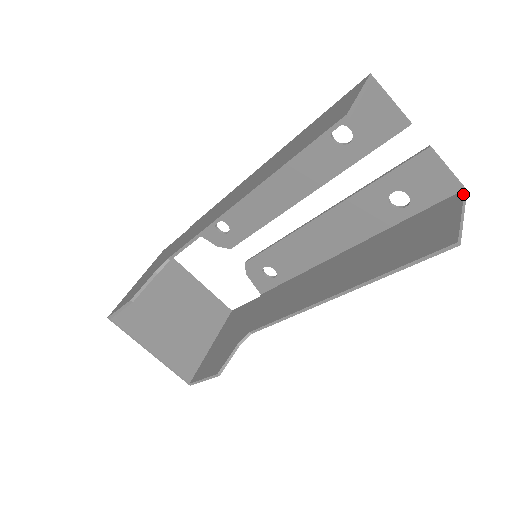
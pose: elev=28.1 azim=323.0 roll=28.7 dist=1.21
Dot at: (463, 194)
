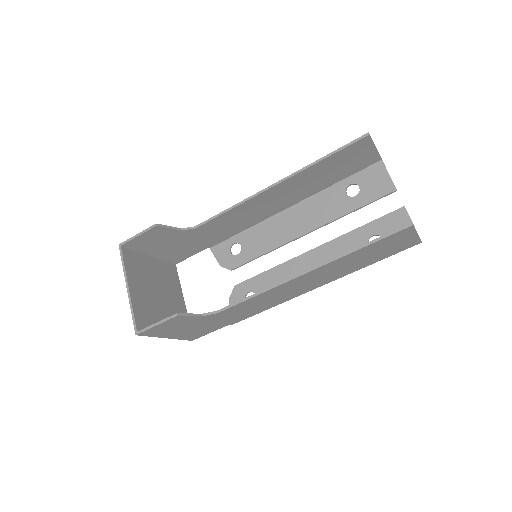
Dot at: occluded
